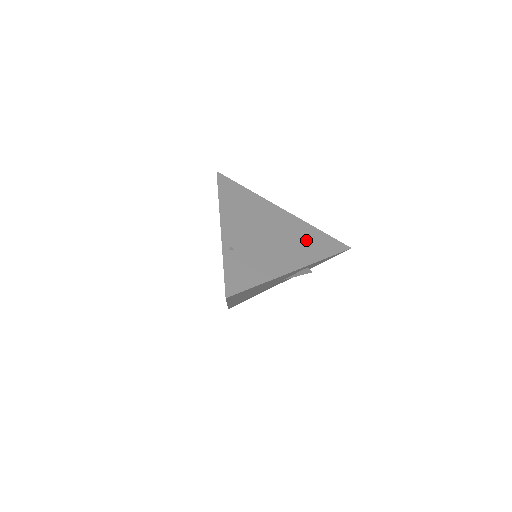
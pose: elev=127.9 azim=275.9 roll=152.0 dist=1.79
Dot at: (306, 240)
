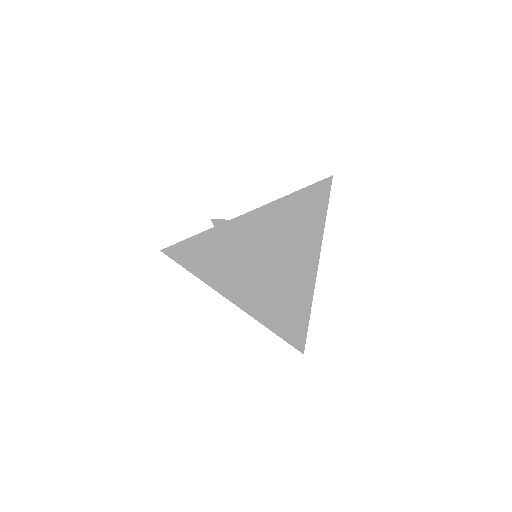
Dot at: (298, 222)
